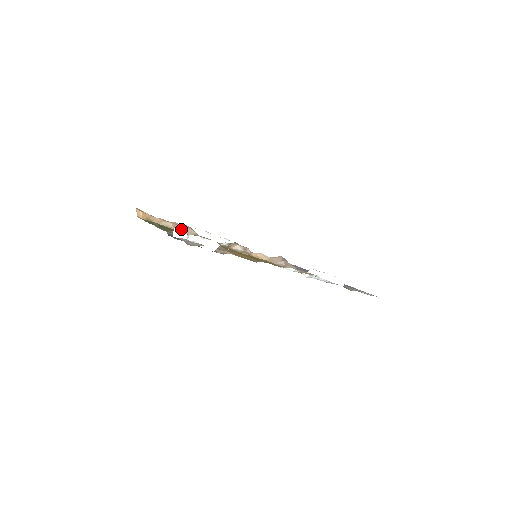
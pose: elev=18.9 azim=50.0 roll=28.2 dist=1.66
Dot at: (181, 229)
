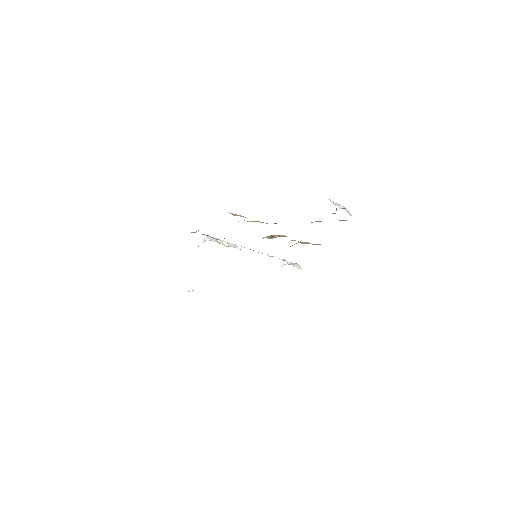
Dot at: (254, 221)
